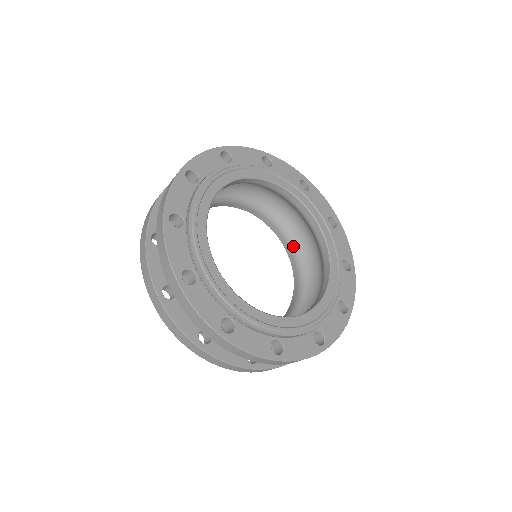
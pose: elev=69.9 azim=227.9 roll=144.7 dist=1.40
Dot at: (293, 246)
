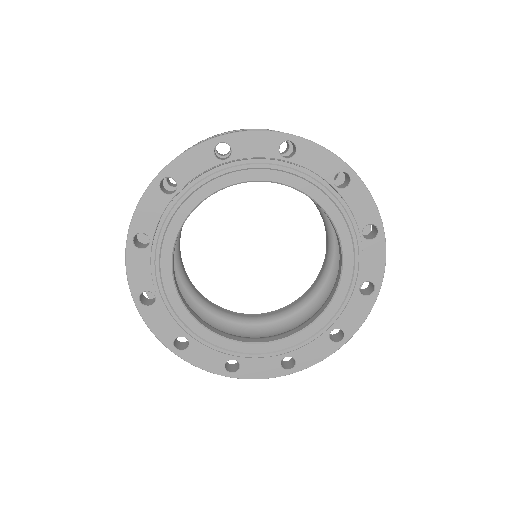
Dot at: occluded
